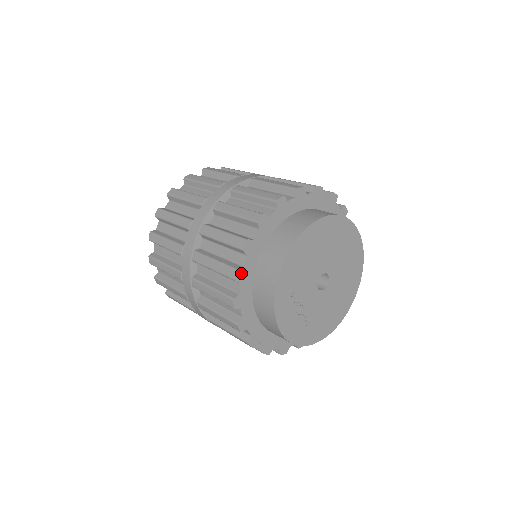
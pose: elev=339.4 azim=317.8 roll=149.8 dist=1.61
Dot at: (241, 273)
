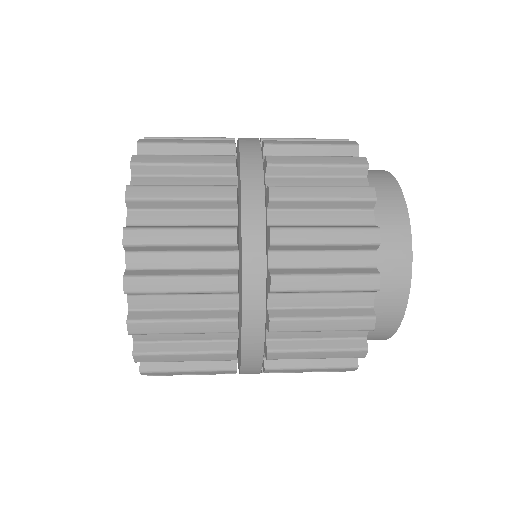
Dot at: occluded
